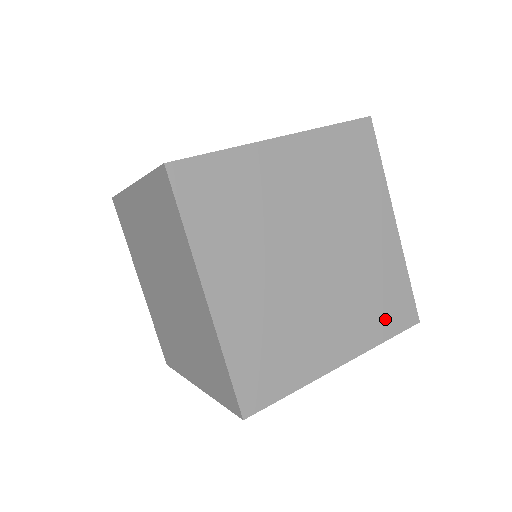
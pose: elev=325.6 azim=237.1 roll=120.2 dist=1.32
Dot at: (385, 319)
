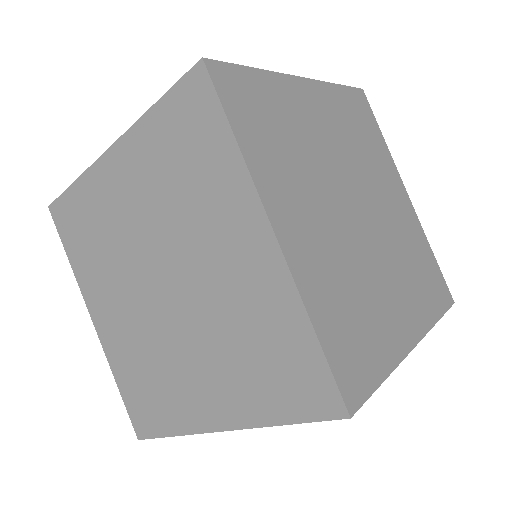
Dot at: (431, 295)
